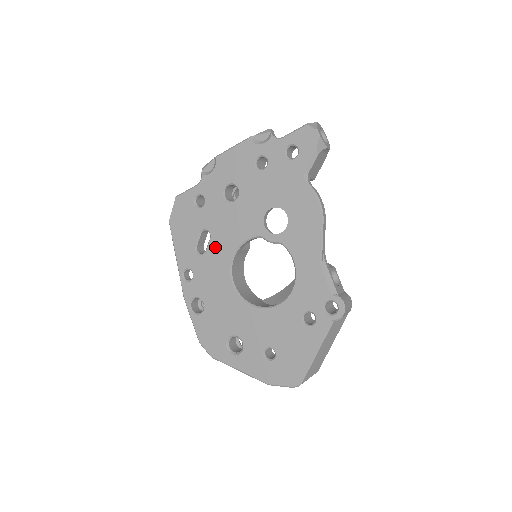
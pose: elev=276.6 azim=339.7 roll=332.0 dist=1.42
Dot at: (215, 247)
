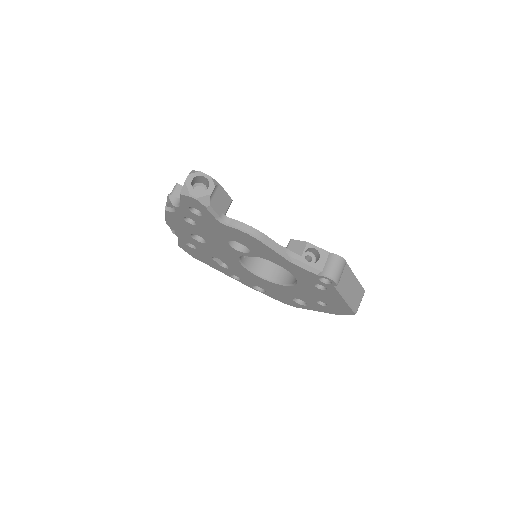
Dot at: (229, 264)
